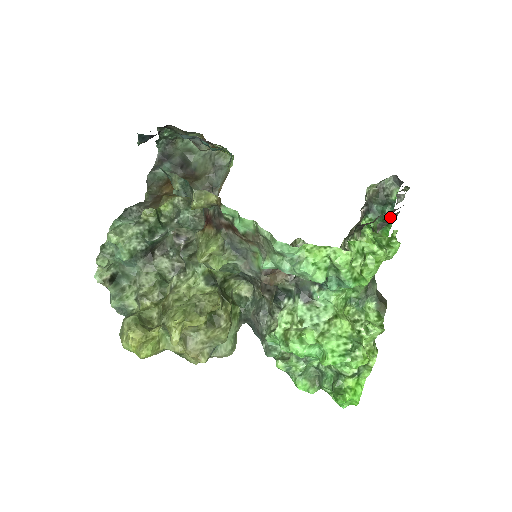
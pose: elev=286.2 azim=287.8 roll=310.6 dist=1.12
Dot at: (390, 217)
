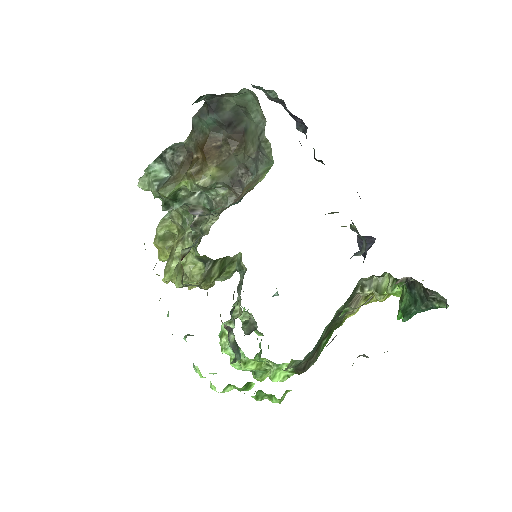
Dot at: occluded
